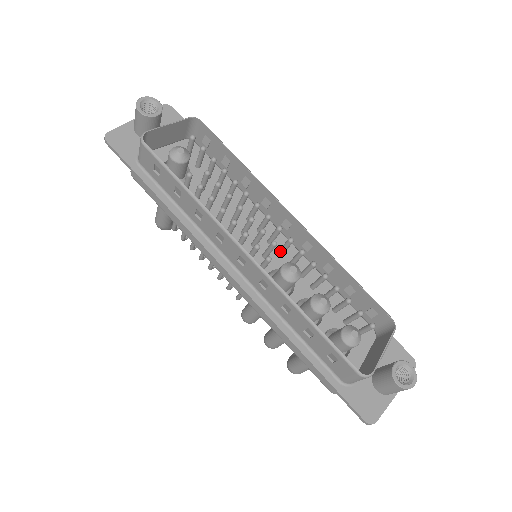
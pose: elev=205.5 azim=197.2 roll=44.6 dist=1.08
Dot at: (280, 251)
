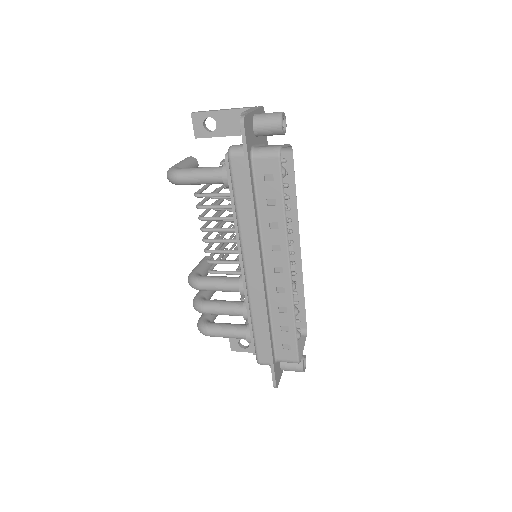
Dot at: occluded
